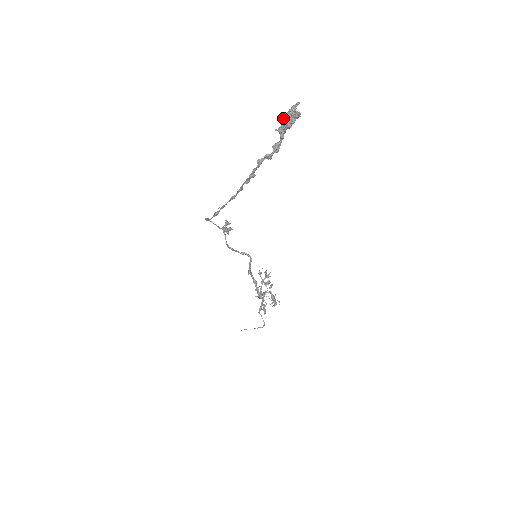
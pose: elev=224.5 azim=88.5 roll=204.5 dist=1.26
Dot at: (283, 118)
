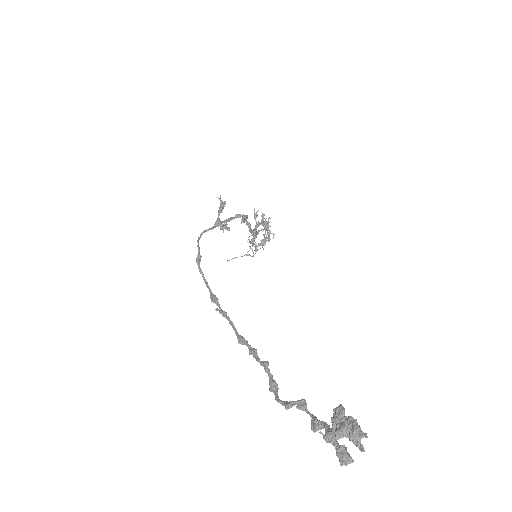
Dot at: (336, 435)
